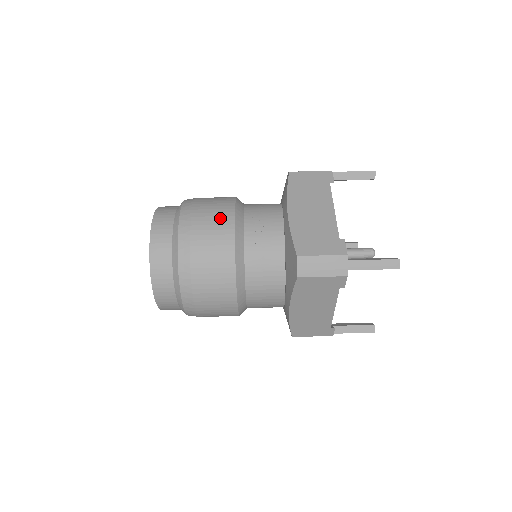
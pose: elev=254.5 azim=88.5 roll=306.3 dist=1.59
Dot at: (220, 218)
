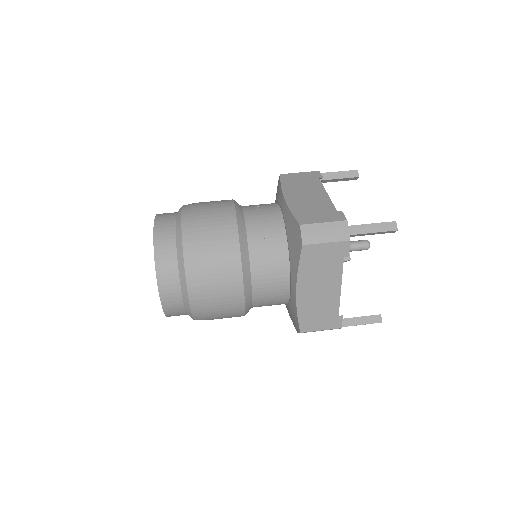
Dot at: (221, 209)
